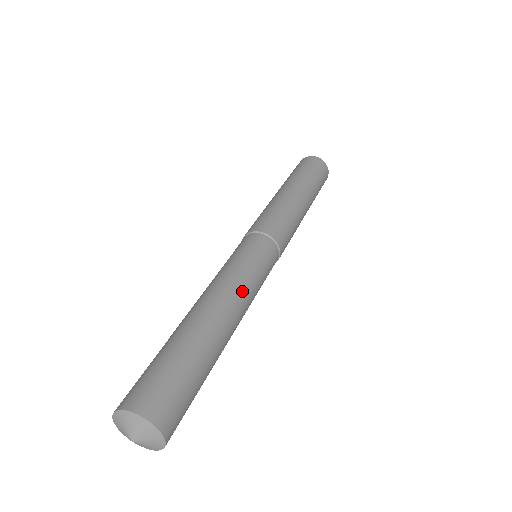
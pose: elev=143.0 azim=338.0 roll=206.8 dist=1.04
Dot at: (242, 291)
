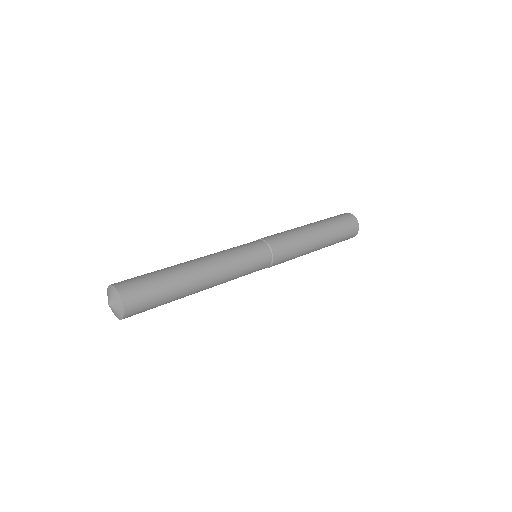
Dot at: (226, 272)
